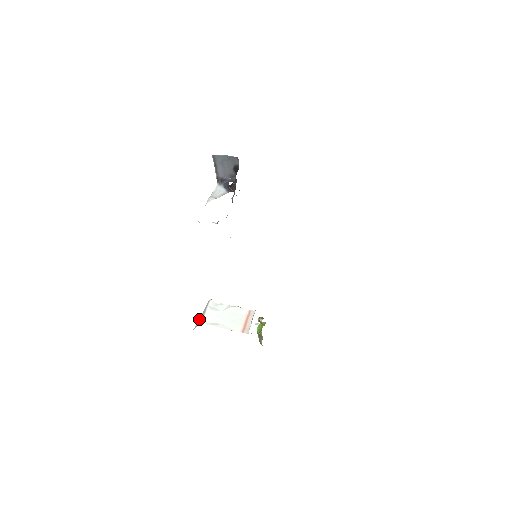
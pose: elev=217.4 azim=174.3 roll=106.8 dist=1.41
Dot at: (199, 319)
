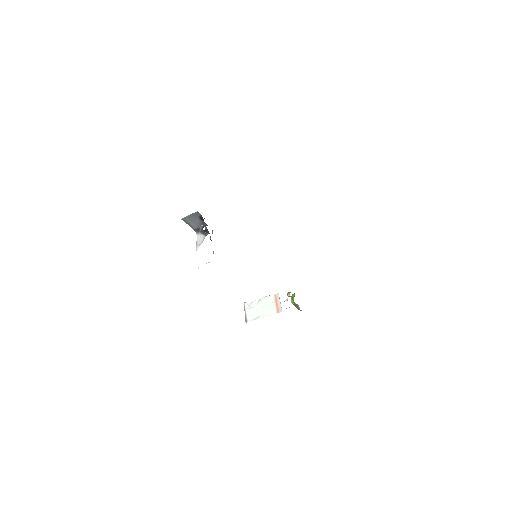
Dot at: (245, 320)
